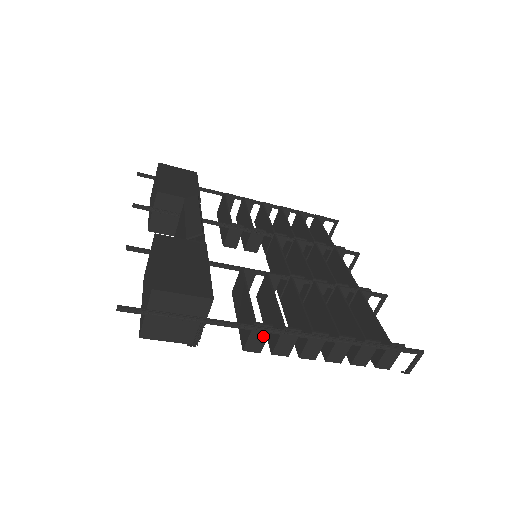
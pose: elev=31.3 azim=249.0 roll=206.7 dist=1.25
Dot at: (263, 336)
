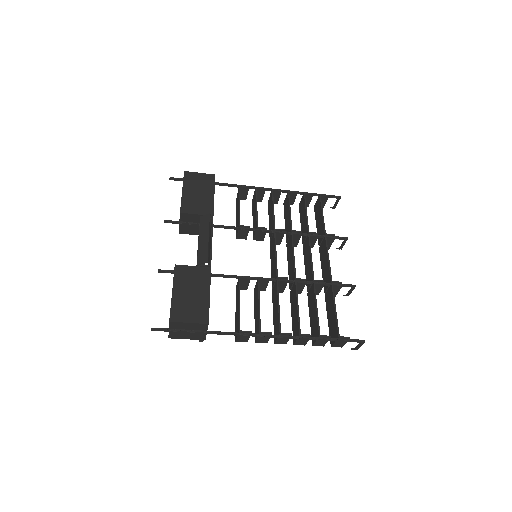
Dot at: (247, 336)
